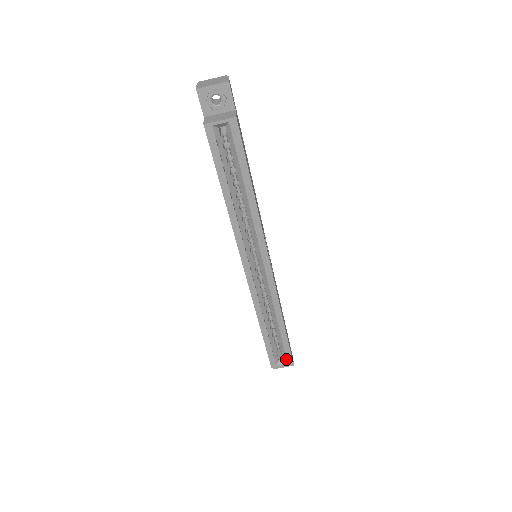
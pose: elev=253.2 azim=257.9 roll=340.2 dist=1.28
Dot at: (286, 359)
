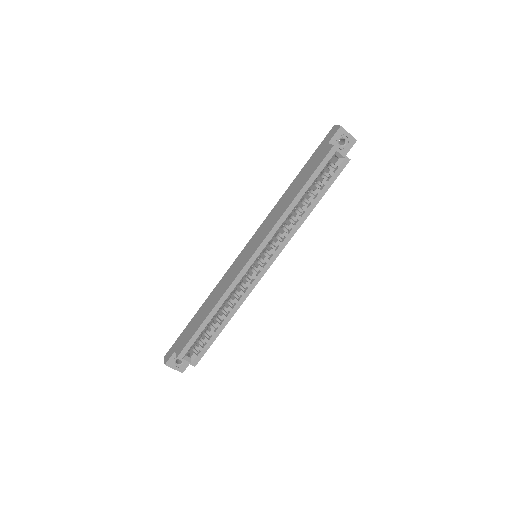
Dot at: (195, 358)
